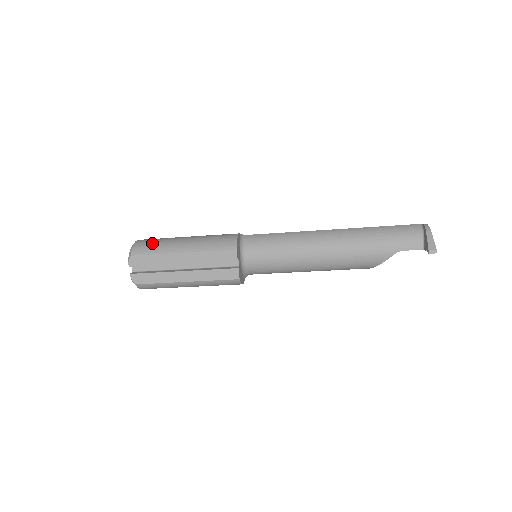
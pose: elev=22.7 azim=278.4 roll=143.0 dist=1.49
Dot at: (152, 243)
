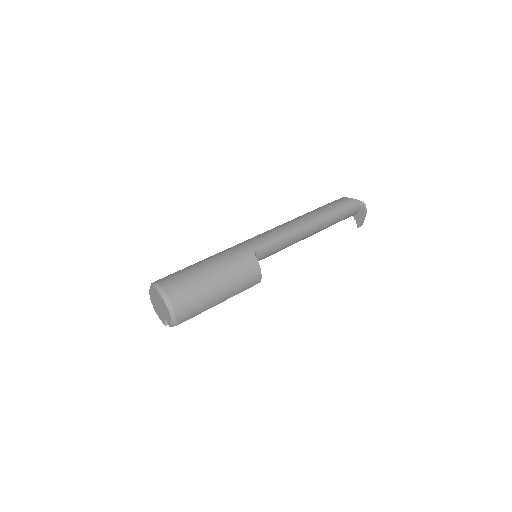
Dot at: (193, 308)
